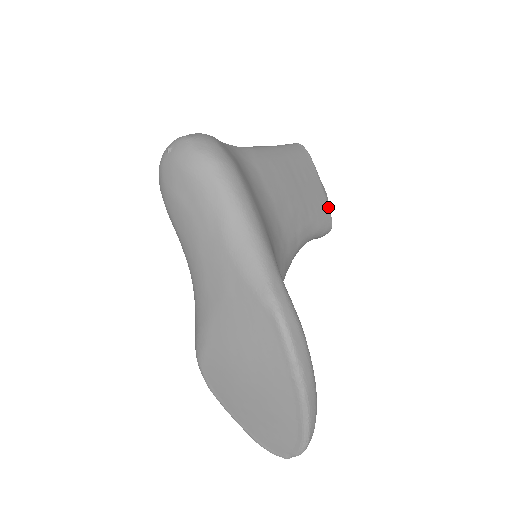
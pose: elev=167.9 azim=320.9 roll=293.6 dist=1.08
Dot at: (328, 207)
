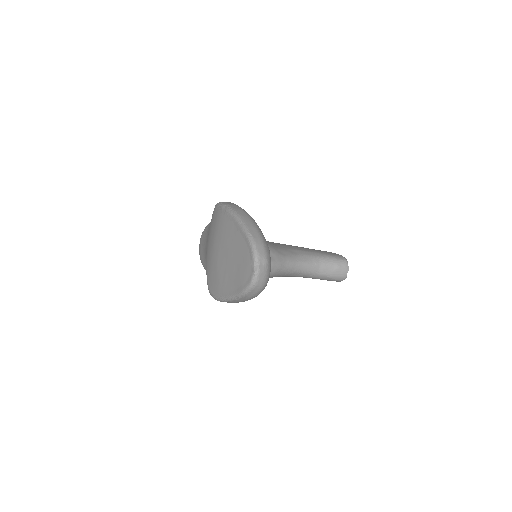
Dot at: (338, 254)
